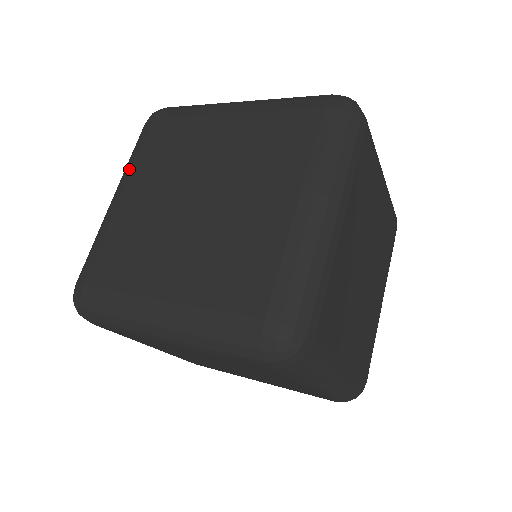
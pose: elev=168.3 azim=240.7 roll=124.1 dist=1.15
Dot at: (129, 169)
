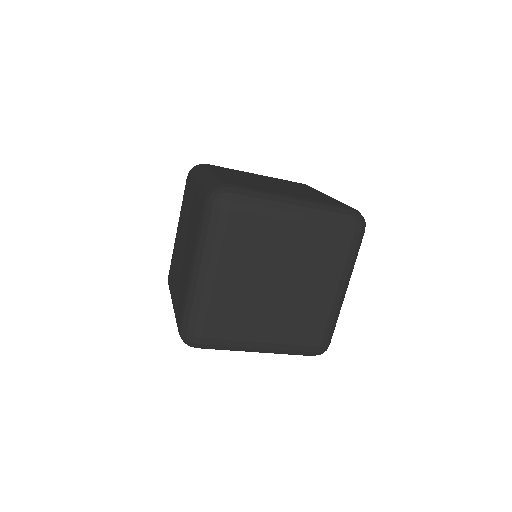
Dot at: (180, 211)
